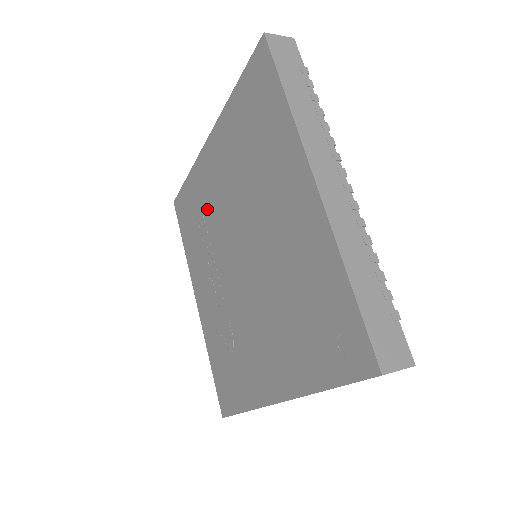
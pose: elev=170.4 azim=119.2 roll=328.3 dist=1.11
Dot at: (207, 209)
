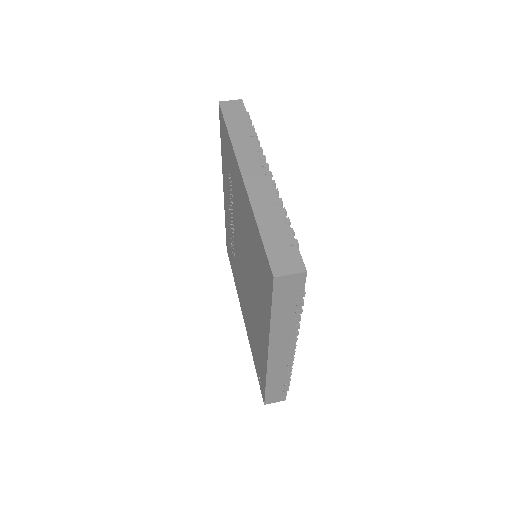
Dot at: (234, 191)
